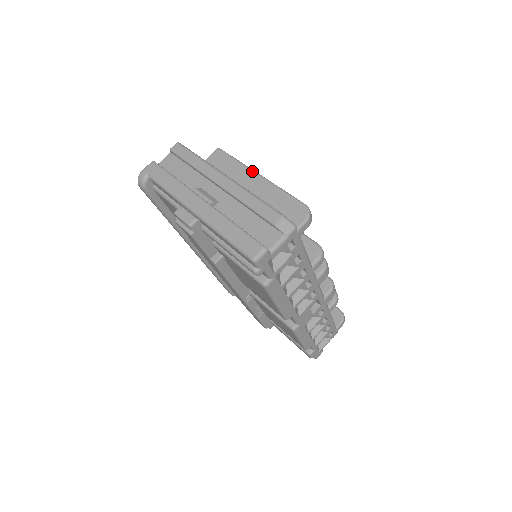
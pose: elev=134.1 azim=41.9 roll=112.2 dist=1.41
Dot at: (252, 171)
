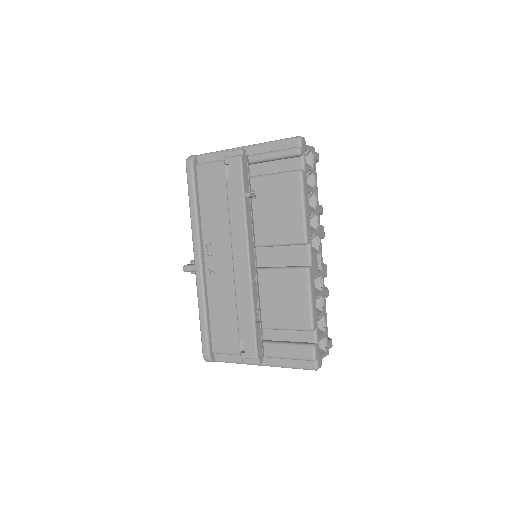
Dot at: occluded
